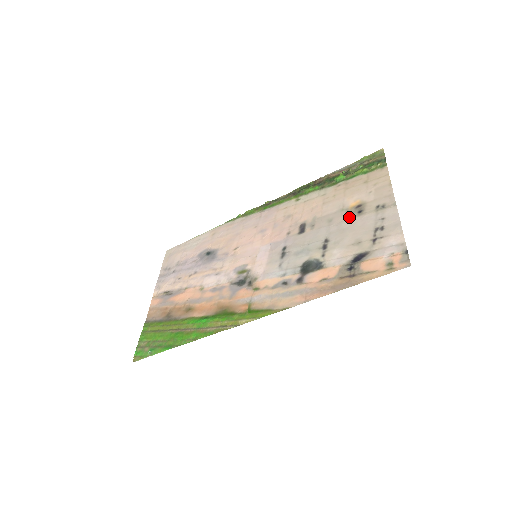
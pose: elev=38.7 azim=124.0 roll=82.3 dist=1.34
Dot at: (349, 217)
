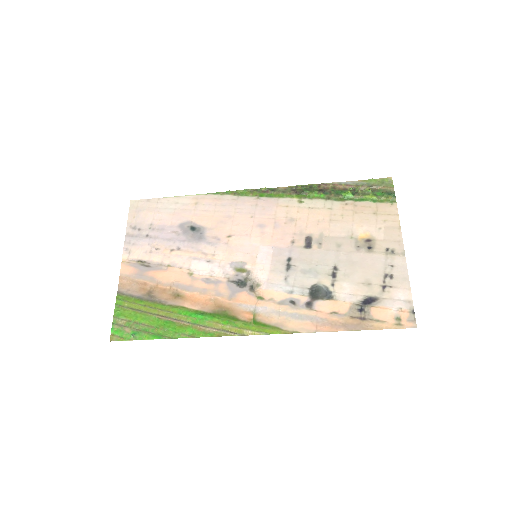
Dot at: (359, 250)
